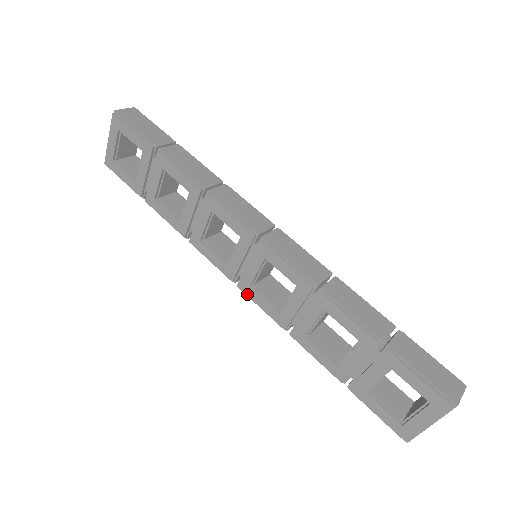
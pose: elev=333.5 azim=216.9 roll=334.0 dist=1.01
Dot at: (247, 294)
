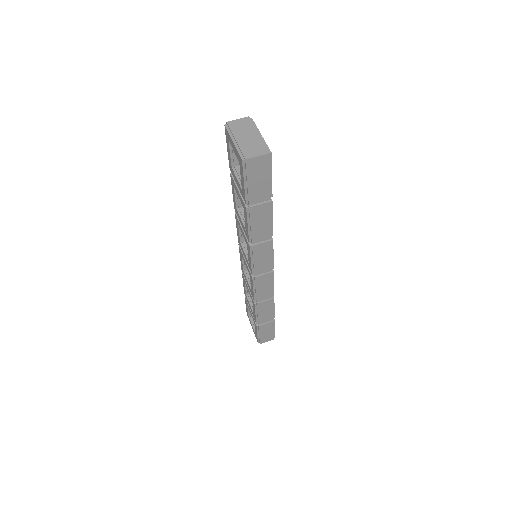
Dot at: (239, 251)
